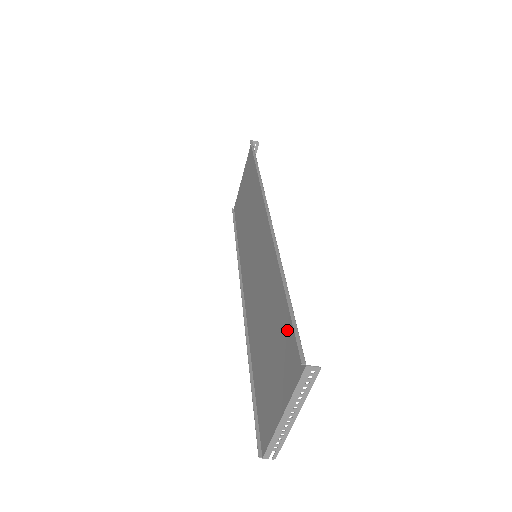
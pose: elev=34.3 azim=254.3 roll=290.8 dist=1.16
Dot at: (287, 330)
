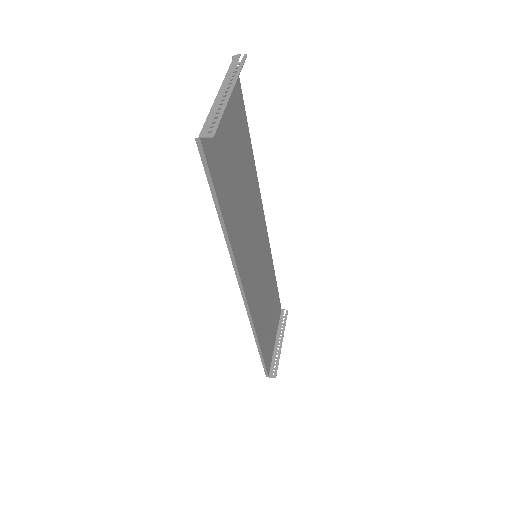
Dot at: (266, 351)
